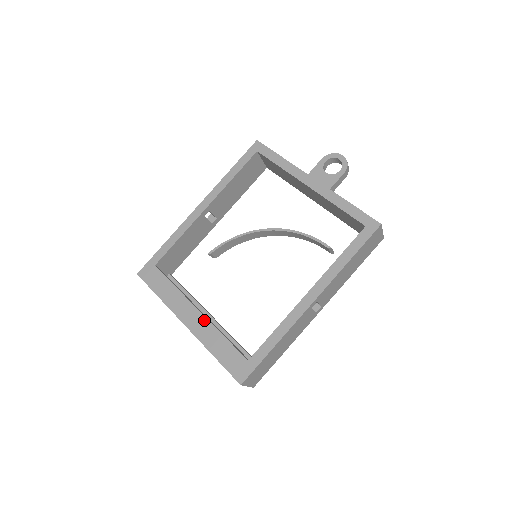
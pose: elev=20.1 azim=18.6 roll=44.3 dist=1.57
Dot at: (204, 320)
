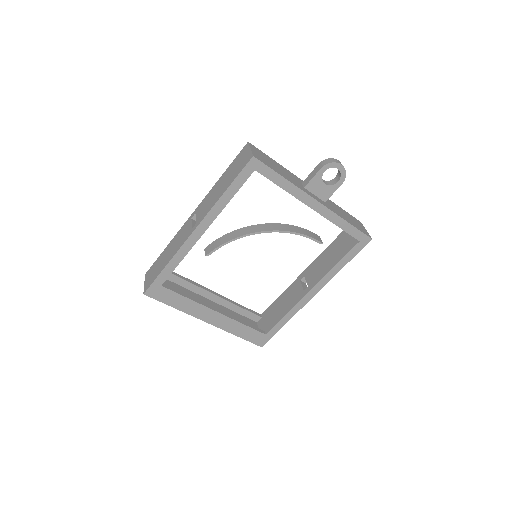
Dot at: (225, 318)
